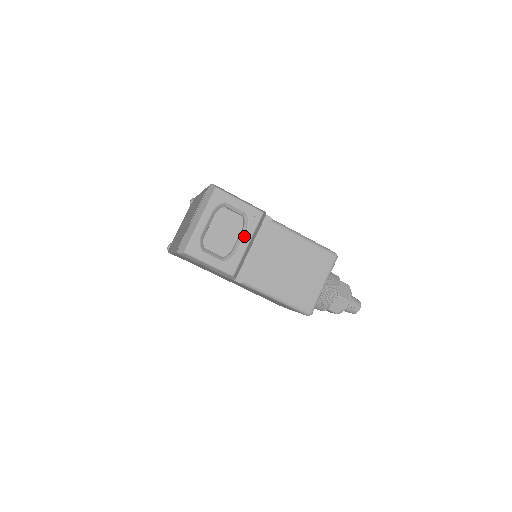
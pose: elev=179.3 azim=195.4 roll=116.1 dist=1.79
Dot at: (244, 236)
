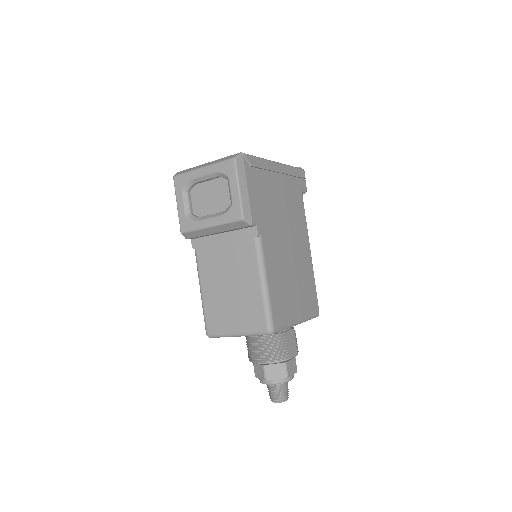
Dot at: (214, 217)
